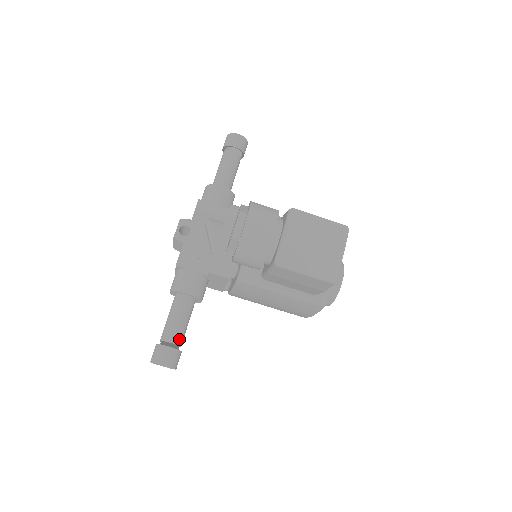
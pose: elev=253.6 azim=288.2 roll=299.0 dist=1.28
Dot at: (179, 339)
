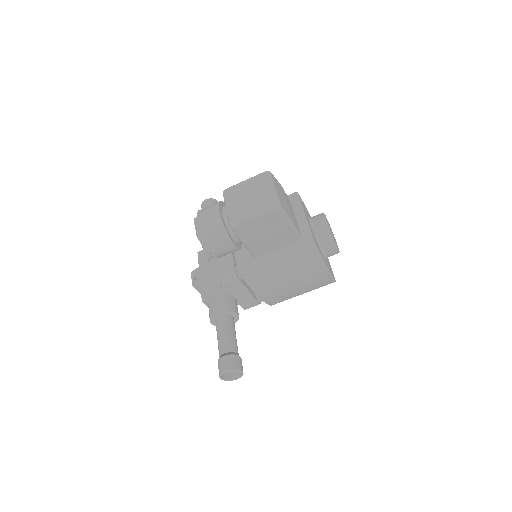
Dot at: (231, 347)
